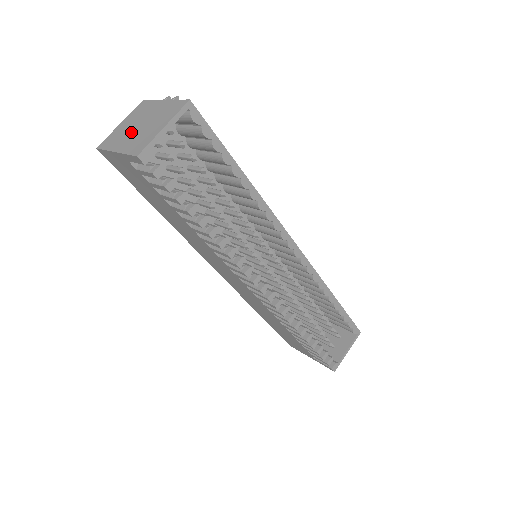
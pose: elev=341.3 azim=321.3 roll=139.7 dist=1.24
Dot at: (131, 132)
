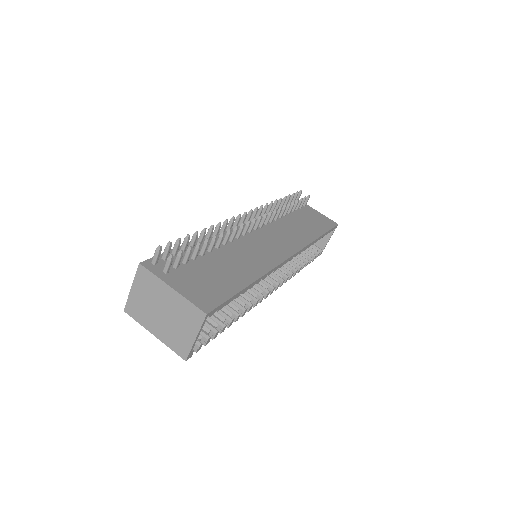
Dot at: (157, 317)
